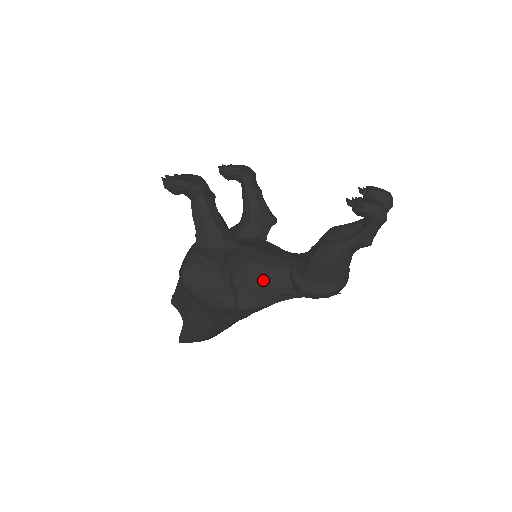
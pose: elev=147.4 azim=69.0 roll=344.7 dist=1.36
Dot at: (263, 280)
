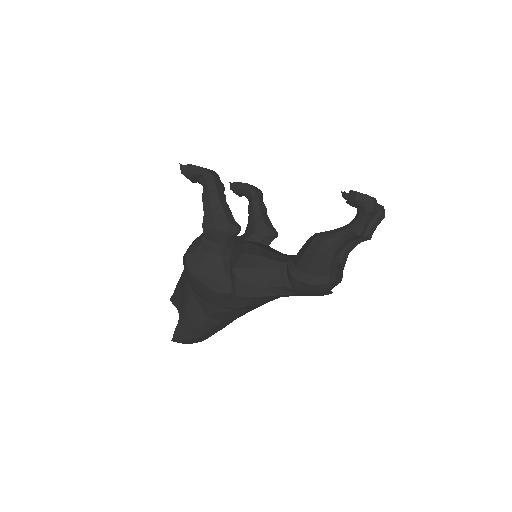
Dot at: (261, 270)
